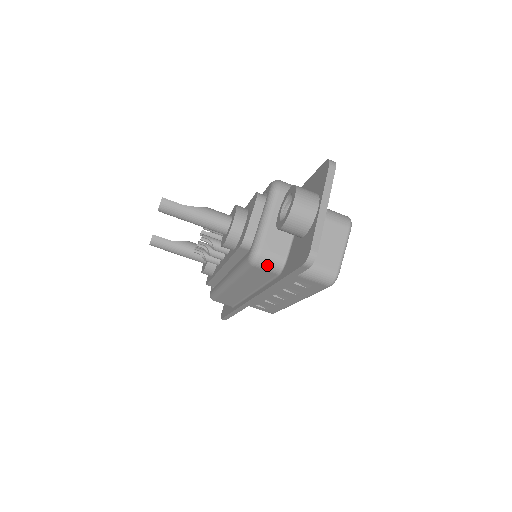
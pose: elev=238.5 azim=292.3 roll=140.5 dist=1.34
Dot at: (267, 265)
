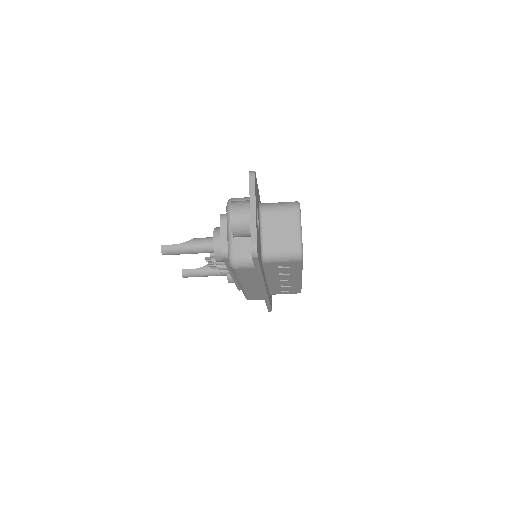
Dot at: (243, 264)
